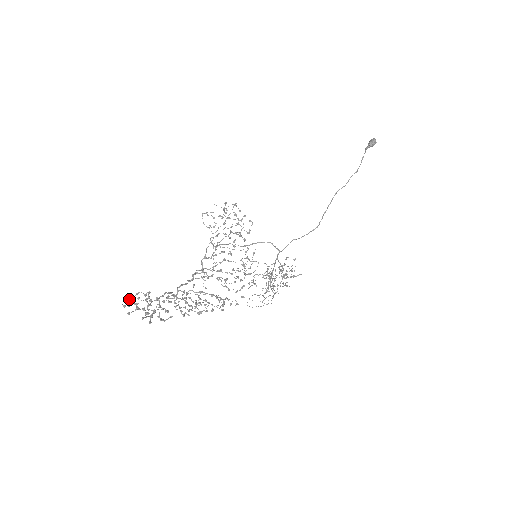
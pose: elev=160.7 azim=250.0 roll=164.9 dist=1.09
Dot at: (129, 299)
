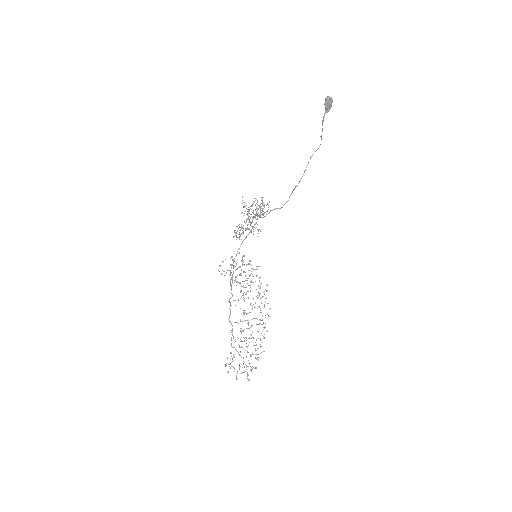
Dot at: (225, 365)
